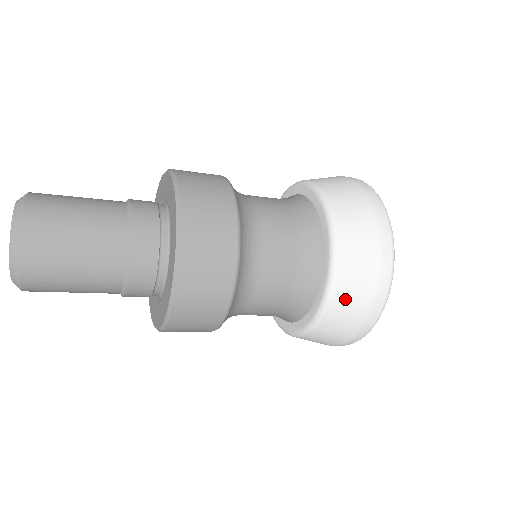
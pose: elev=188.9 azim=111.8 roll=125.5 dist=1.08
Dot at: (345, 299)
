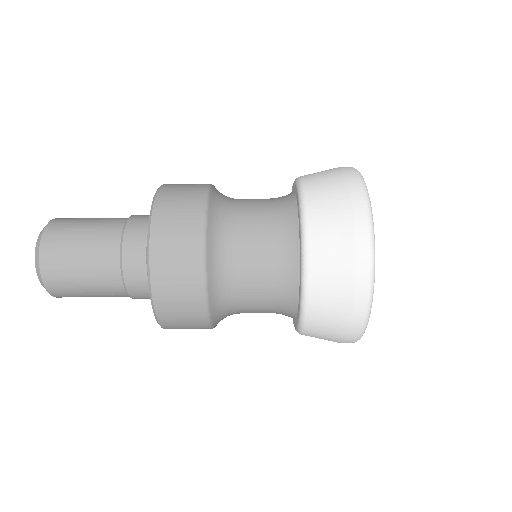
Dot at: (320, 205)
